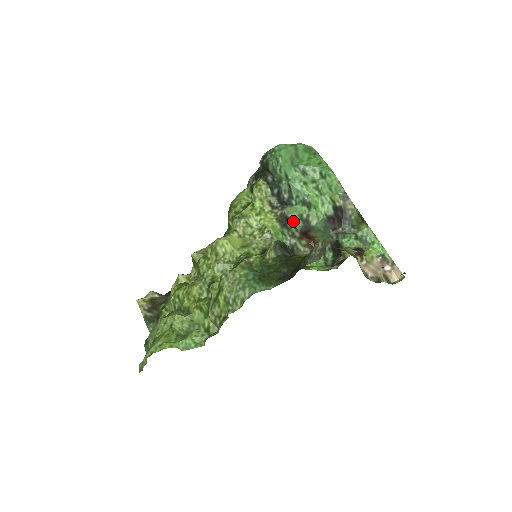
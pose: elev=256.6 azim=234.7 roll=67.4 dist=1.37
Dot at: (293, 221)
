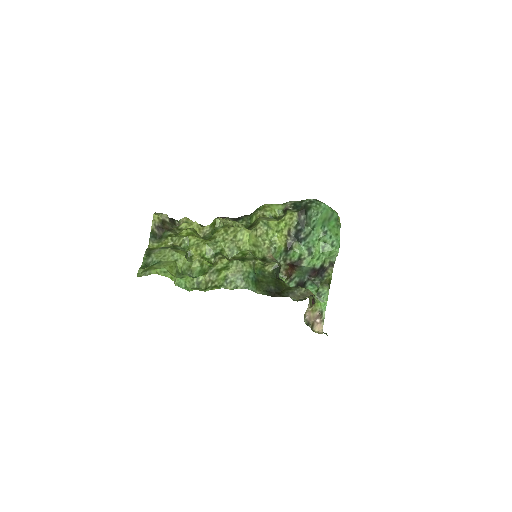
Dot at: (294, 254)
